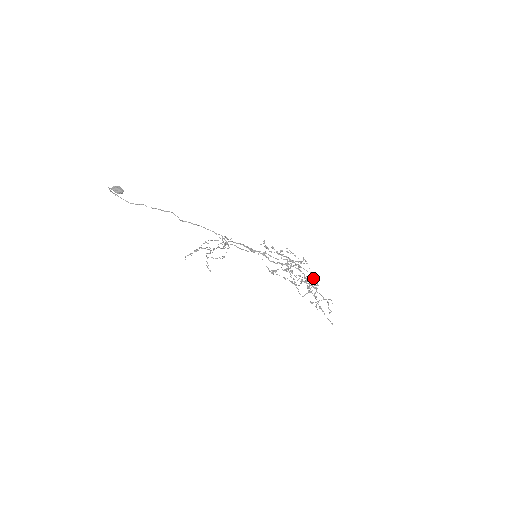
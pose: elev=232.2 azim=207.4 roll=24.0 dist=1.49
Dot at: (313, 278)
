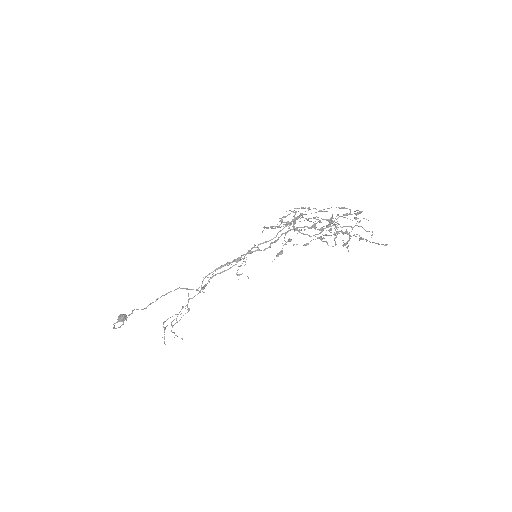
Dot at: occluded
